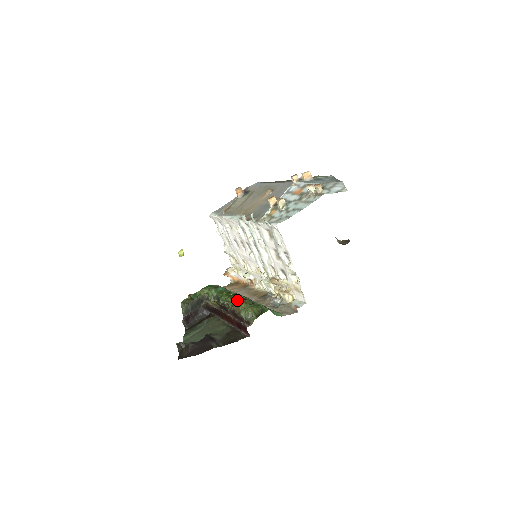
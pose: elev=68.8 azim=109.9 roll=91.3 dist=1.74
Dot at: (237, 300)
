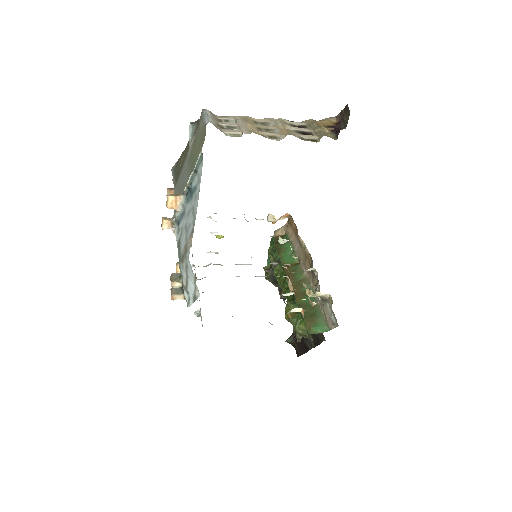
Dot at: (285, 307)
